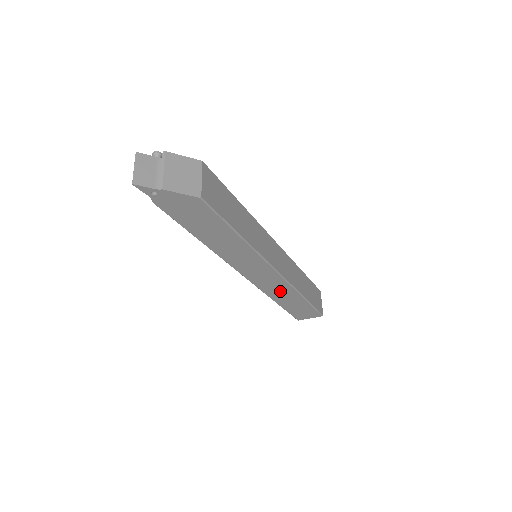
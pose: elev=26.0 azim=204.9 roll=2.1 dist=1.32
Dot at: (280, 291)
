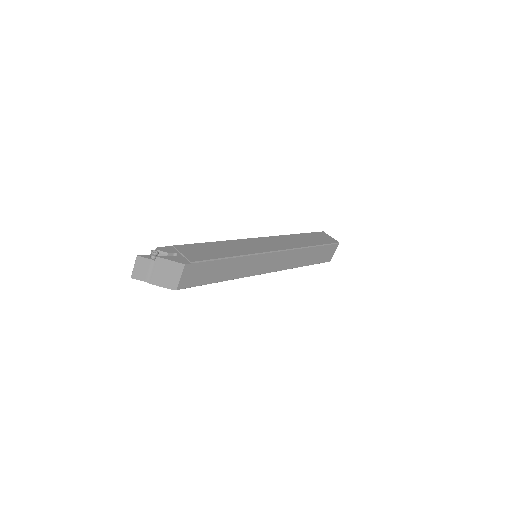
Dot at: occluded
